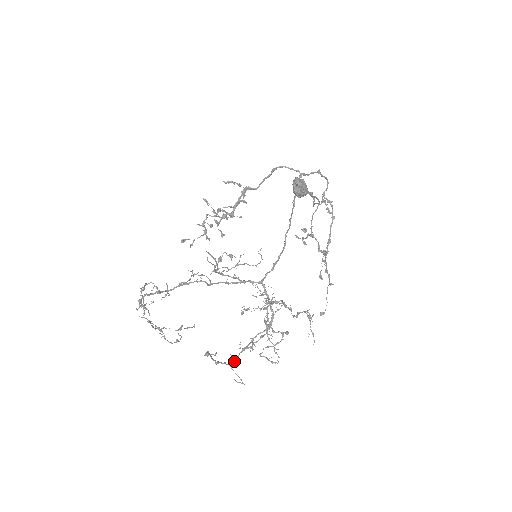
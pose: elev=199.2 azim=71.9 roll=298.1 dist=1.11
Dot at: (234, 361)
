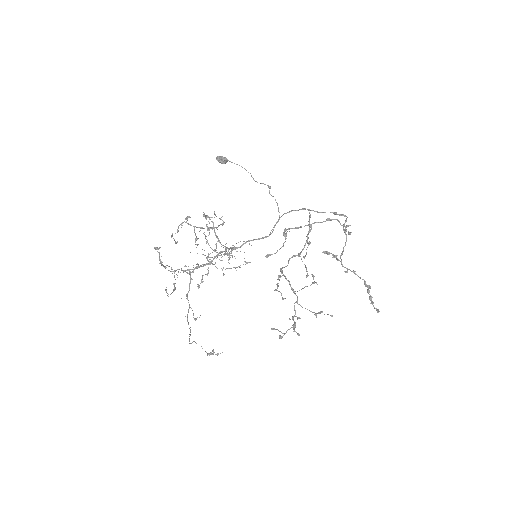
Dot at: occluded
